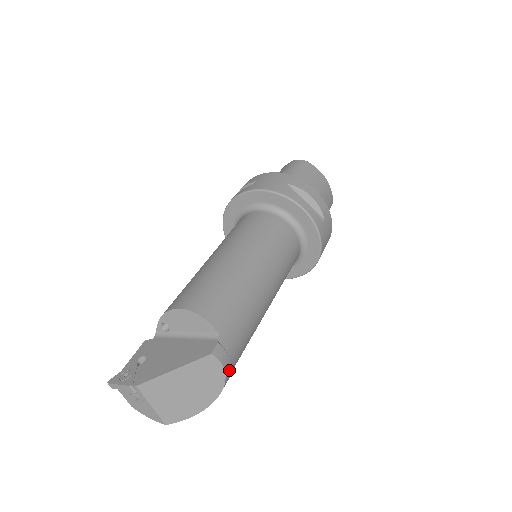
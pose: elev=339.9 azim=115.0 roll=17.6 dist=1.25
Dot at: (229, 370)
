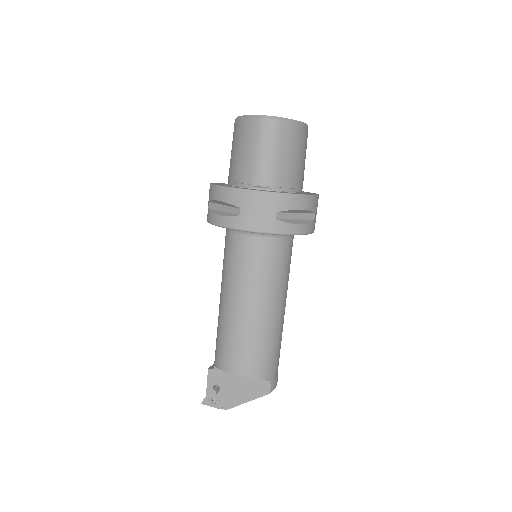
Dot at: occluded
